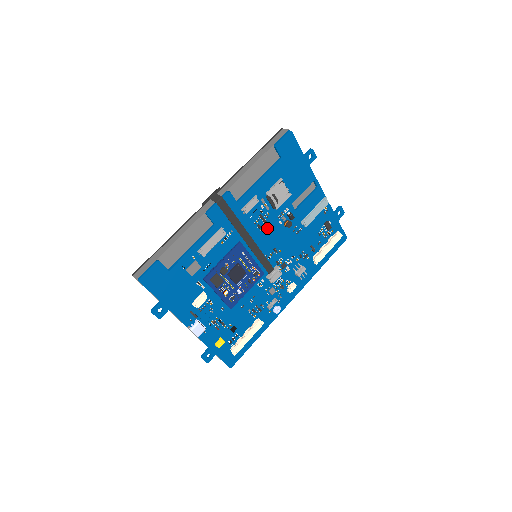
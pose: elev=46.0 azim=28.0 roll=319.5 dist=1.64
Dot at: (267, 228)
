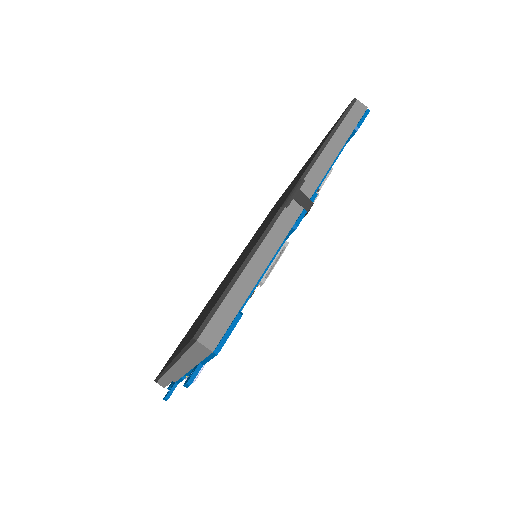
Dot at: occluded
